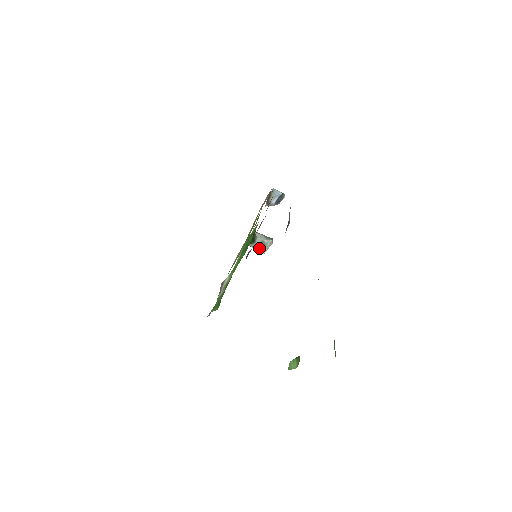
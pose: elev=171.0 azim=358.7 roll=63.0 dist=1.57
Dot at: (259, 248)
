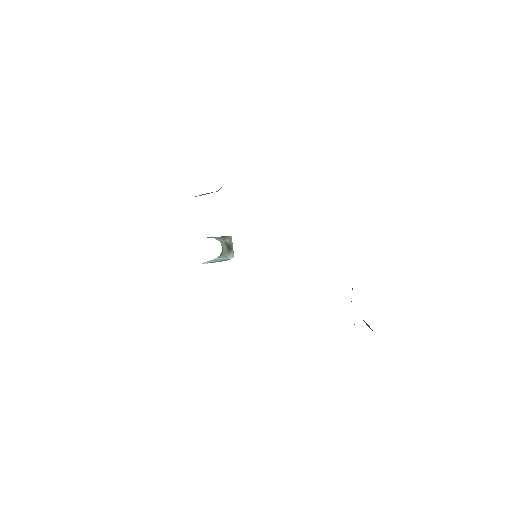
Dot at: (227, 254)
